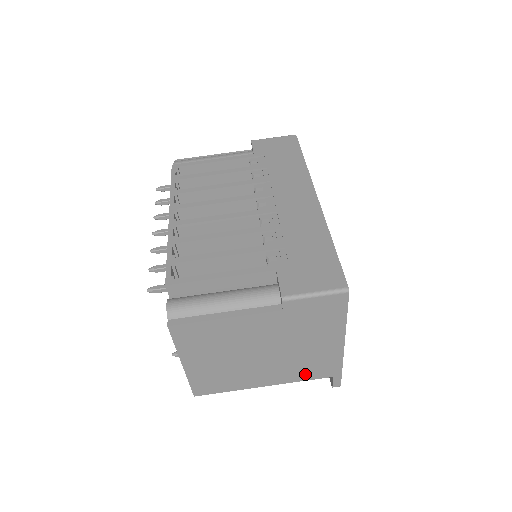
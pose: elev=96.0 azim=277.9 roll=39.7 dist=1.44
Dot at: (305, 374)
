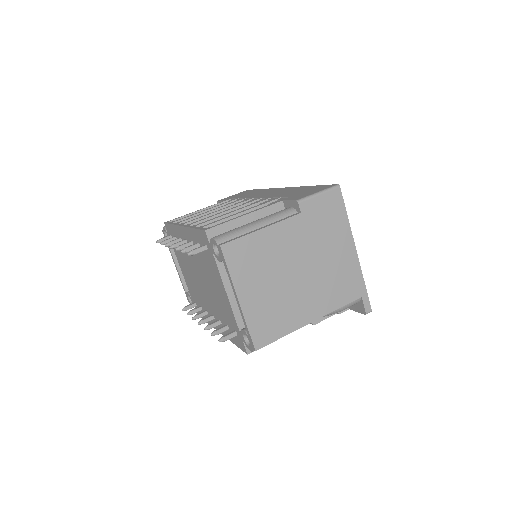
Dot at: (339, 297)
